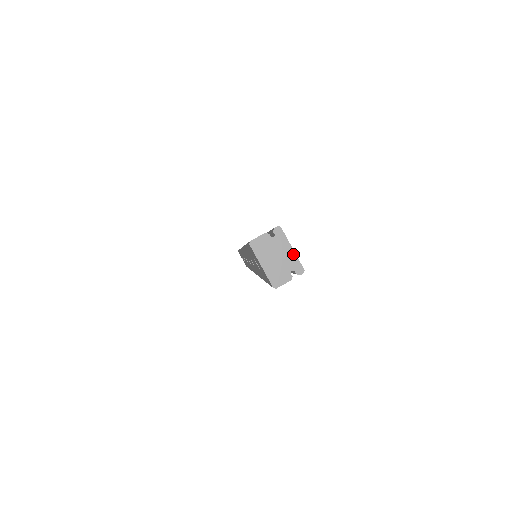
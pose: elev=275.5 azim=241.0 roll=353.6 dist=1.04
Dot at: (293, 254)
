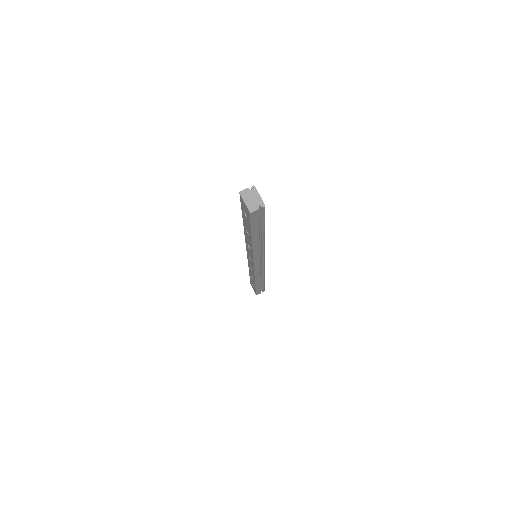
Dot at: (260, 198)
